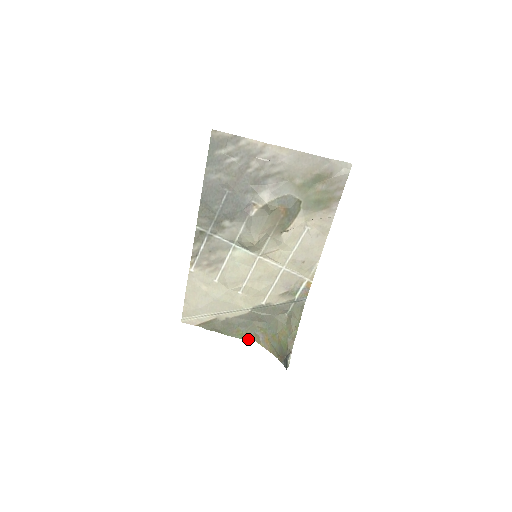
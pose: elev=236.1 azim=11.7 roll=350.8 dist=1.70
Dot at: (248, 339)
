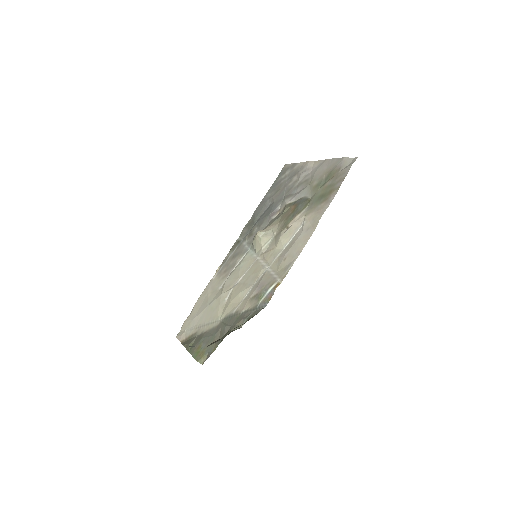
Dot at: (199, 360)
